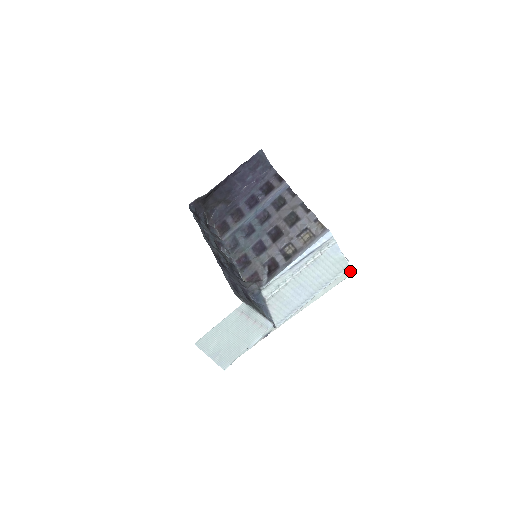
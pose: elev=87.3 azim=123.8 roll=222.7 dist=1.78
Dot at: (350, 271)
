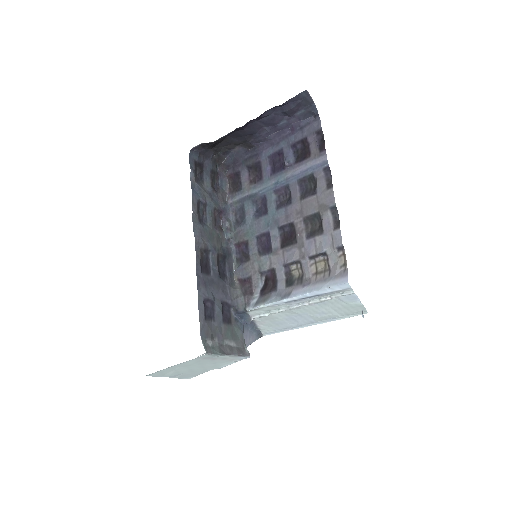
Dot at: occluded
